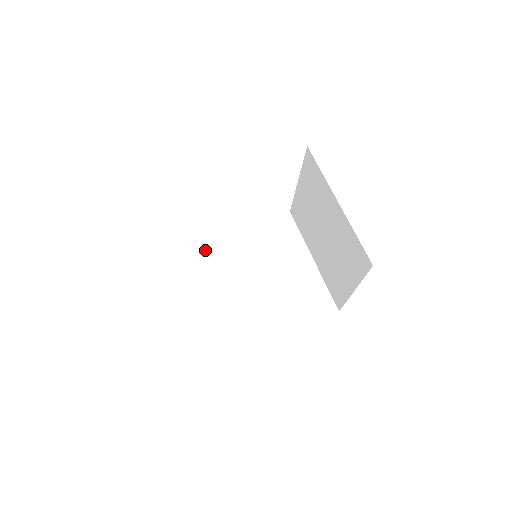
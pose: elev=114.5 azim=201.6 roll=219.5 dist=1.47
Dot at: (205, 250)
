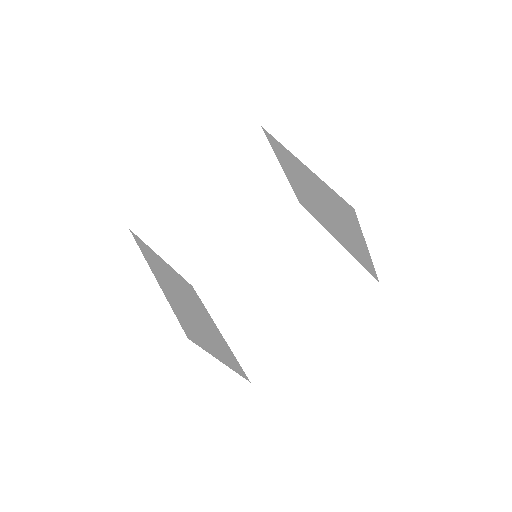
Dot at: (226, 274)
